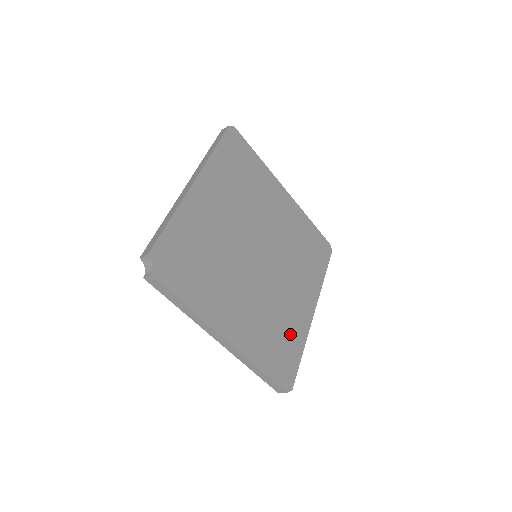
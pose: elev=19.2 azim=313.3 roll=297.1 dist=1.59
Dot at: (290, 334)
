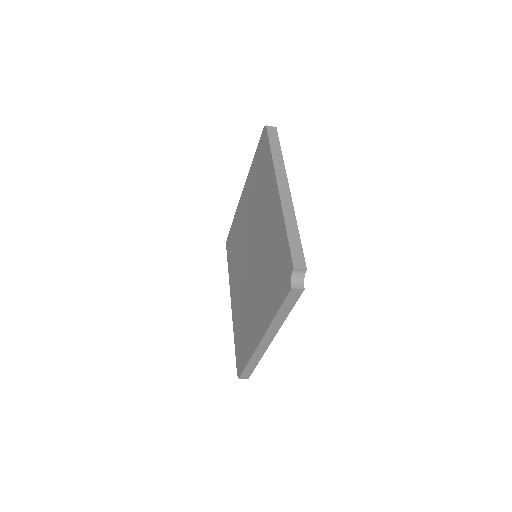
Dot at: occluded
